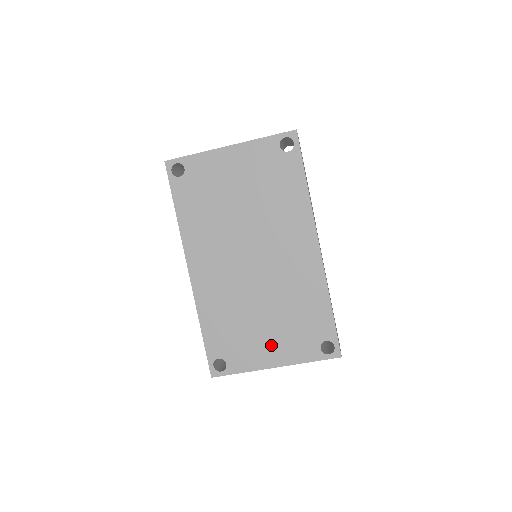
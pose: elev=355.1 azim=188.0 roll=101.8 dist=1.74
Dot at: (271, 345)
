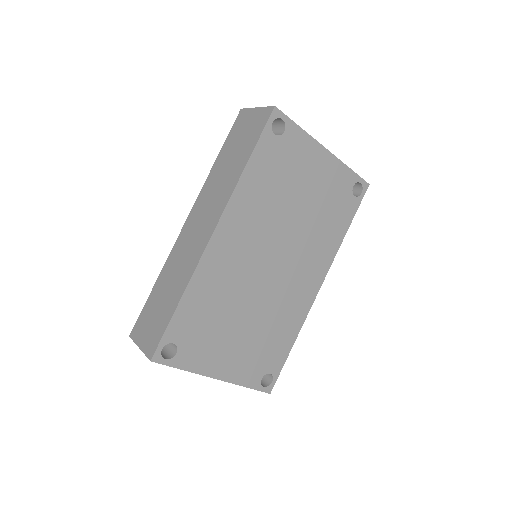
Dot at: (229, 355)
